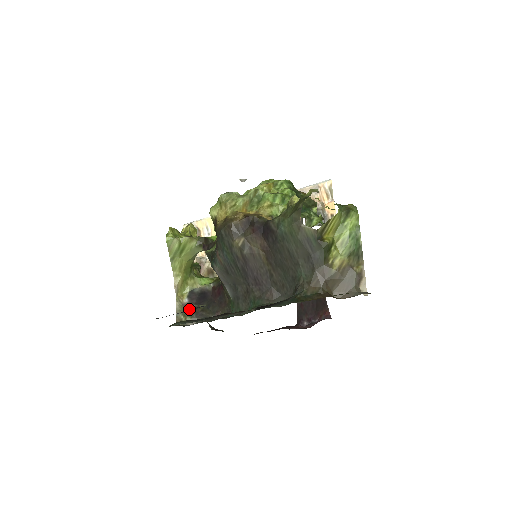
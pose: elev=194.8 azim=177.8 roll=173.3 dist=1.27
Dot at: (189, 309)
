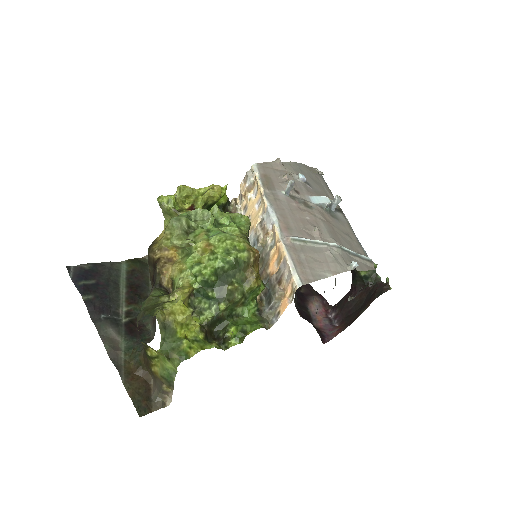
Dot at: occluded
